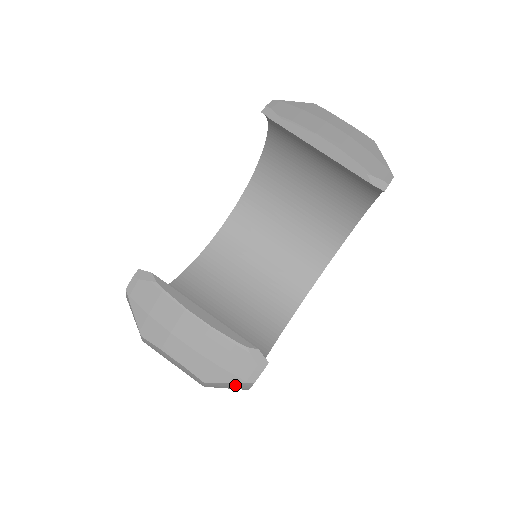
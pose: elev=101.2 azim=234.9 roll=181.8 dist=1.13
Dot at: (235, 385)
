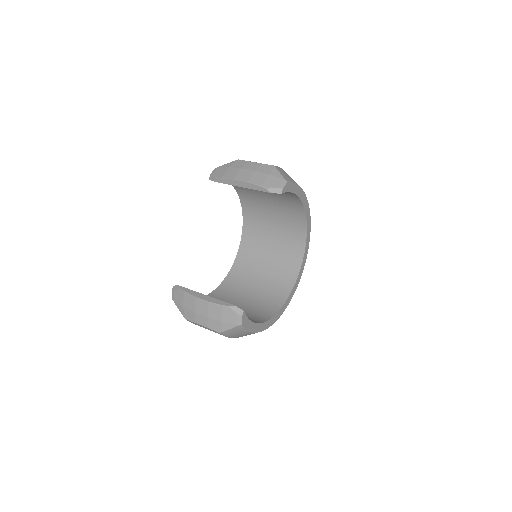
Dot at: (235, 329)
